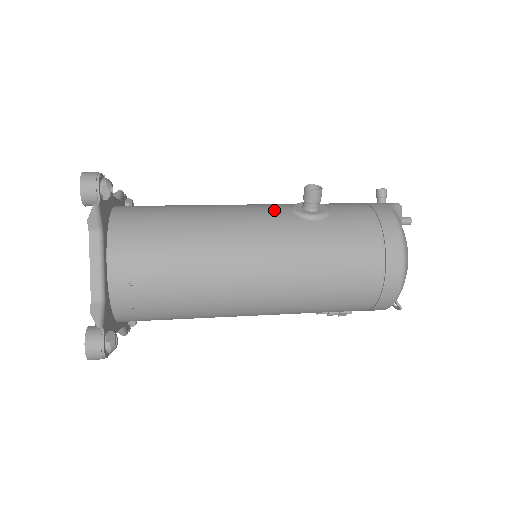
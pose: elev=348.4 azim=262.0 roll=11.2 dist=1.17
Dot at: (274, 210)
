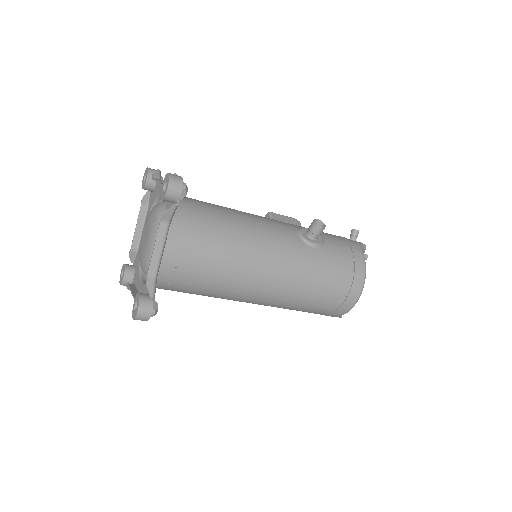
Dot at: (287, 231)
